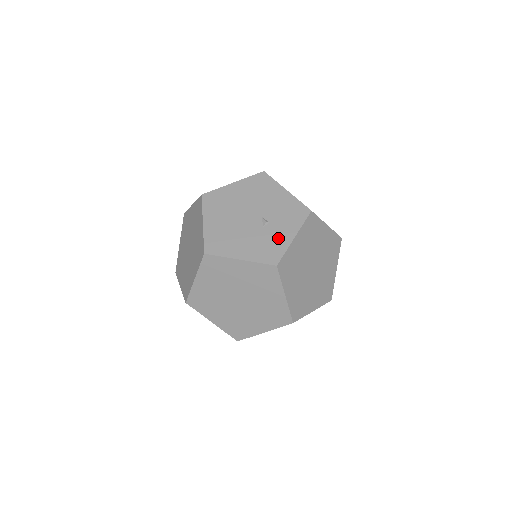
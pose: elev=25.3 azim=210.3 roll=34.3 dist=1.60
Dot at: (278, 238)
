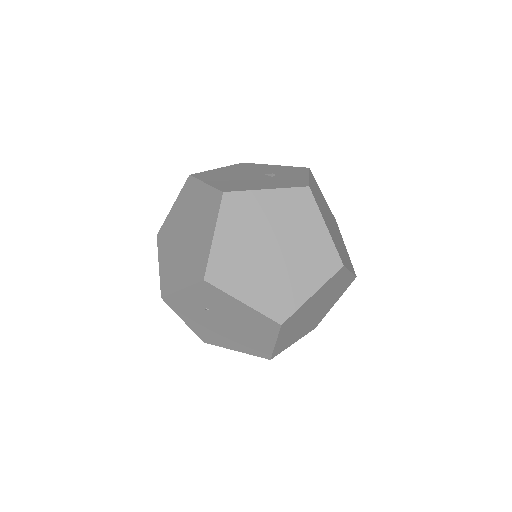
Dot at: (293, 178)
